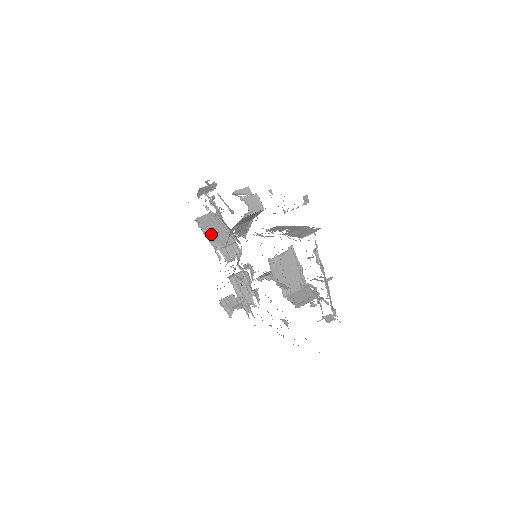
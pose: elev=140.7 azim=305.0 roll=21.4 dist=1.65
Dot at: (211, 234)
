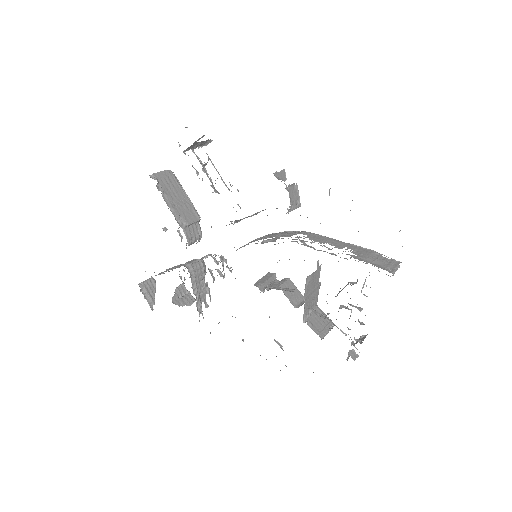
Dot at: (173, 203)
